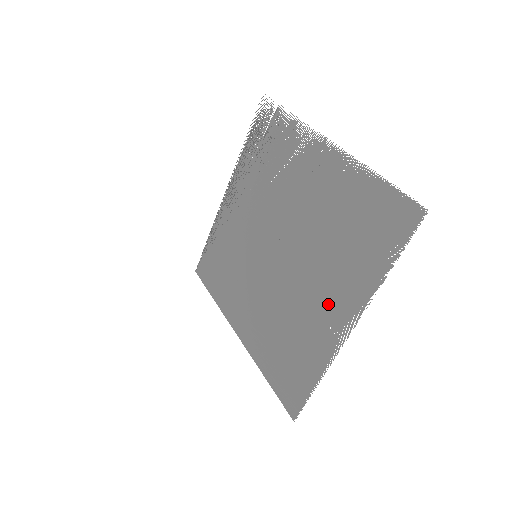
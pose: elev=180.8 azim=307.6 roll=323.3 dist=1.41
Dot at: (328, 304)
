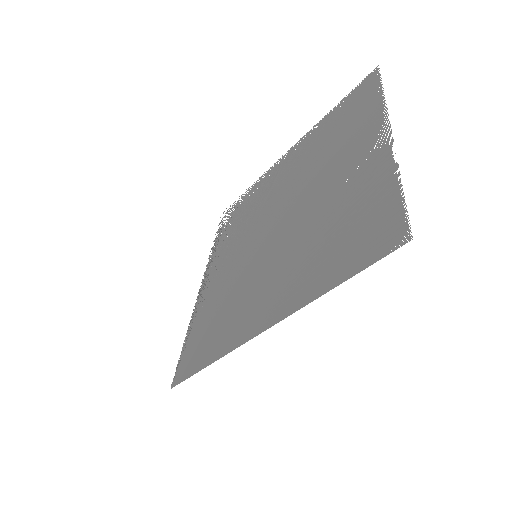
Dot at: (354, 157)
